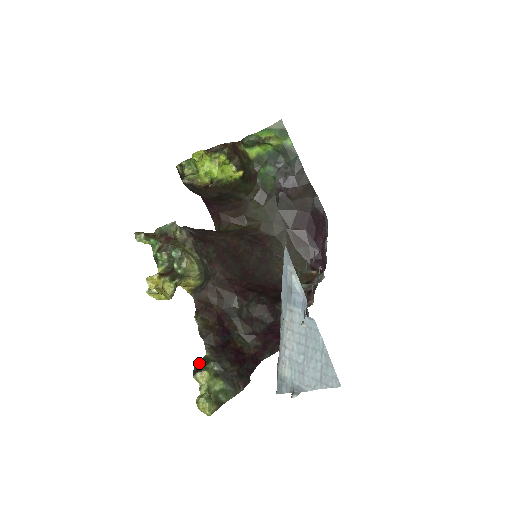
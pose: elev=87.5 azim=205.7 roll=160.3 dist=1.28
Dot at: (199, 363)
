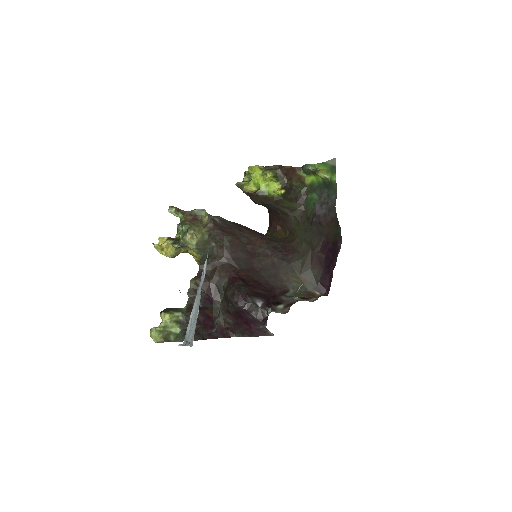
Dot at: (171, 308)
